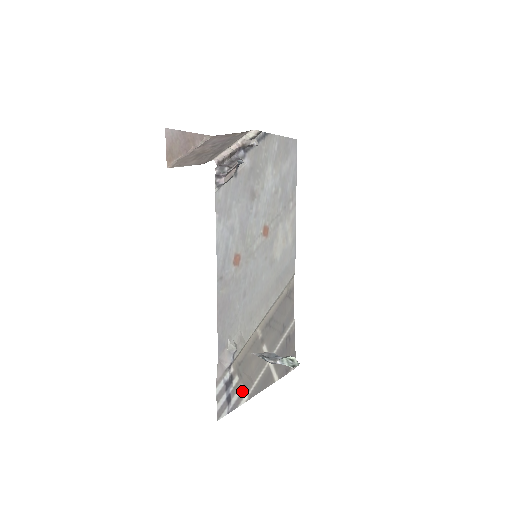
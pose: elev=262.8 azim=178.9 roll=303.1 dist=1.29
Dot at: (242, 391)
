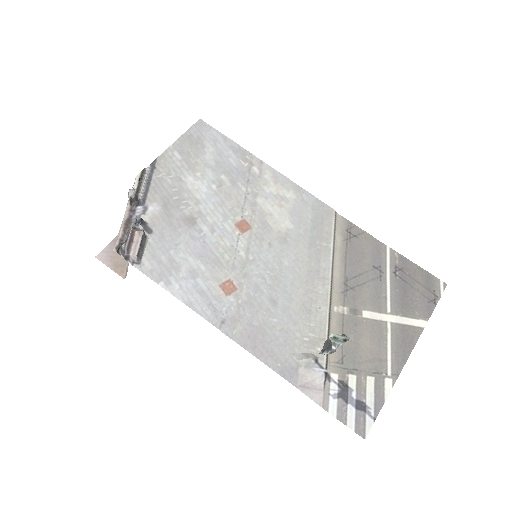
Dot at: (375, 382)
